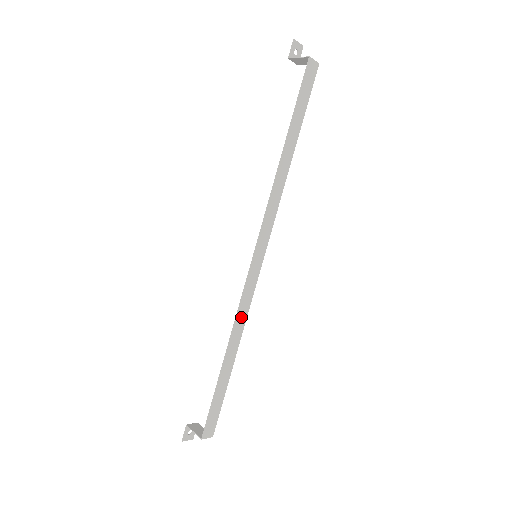
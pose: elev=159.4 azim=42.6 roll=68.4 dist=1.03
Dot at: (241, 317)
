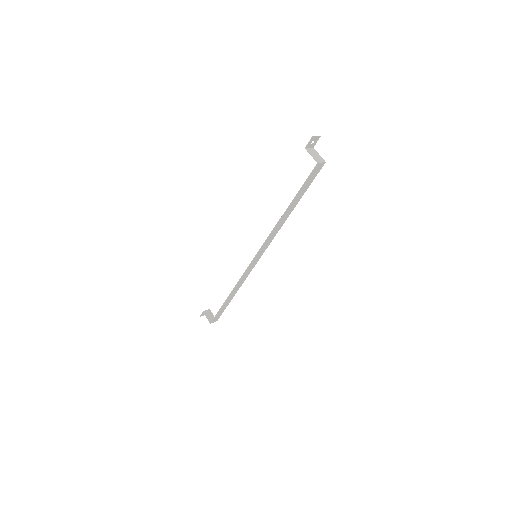
Dot at: (241, 281)
